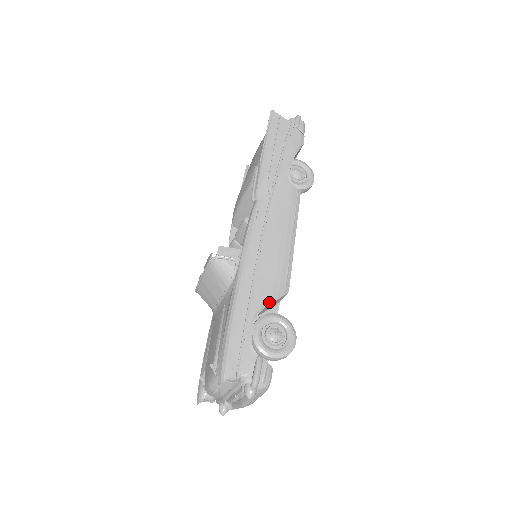
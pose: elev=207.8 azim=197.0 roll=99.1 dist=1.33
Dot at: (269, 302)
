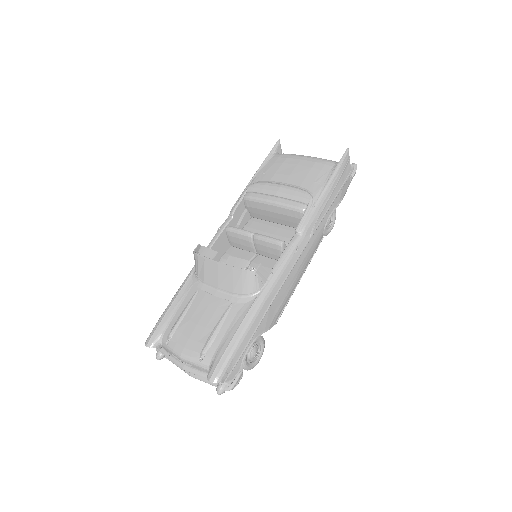
Dot at: (266, 330)
